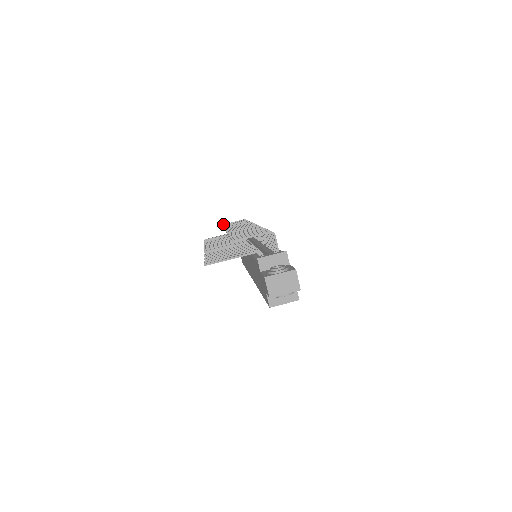
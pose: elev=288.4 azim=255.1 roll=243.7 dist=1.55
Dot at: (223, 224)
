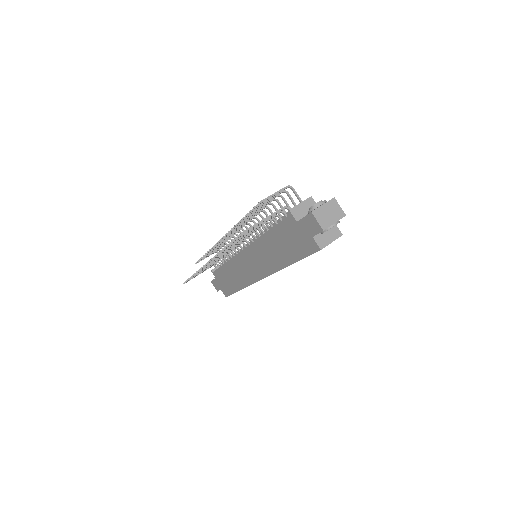
Dot at: (196, 262)
